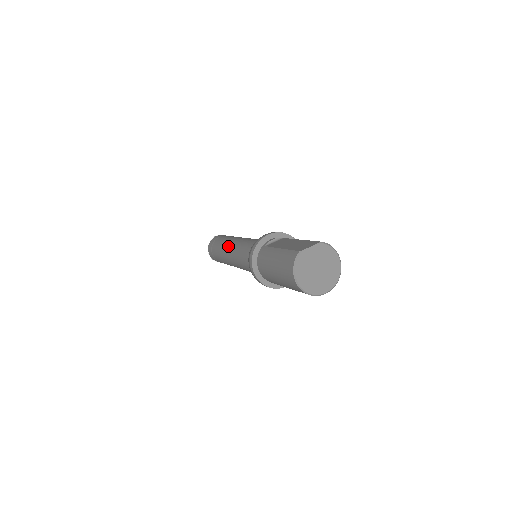
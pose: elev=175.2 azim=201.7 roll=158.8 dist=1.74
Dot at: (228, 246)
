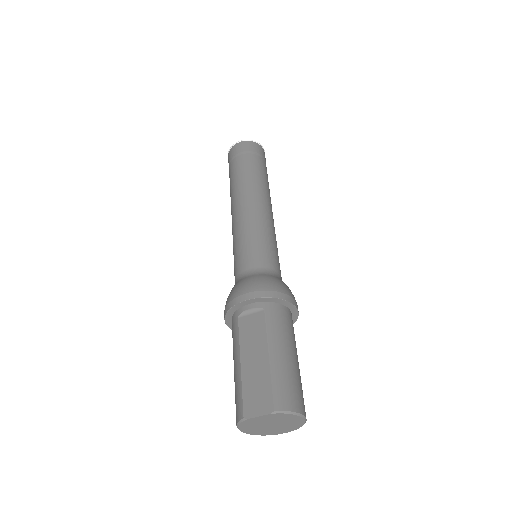
Dot at: (232, 210)
